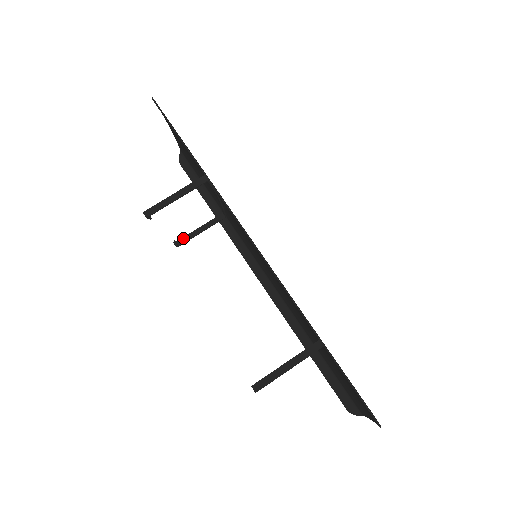
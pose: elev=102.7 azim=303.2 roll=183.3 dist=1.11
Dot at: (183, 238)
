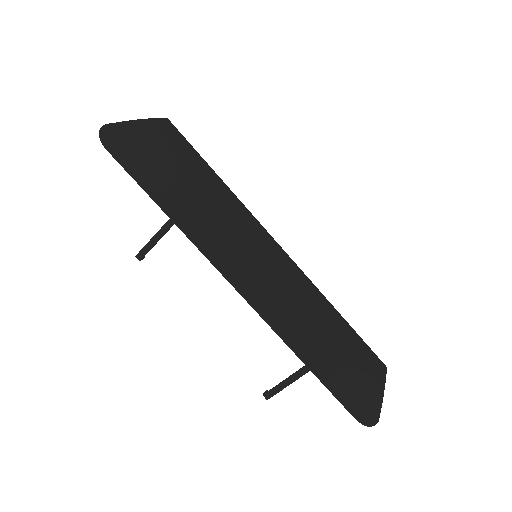
Dot at: occluded
